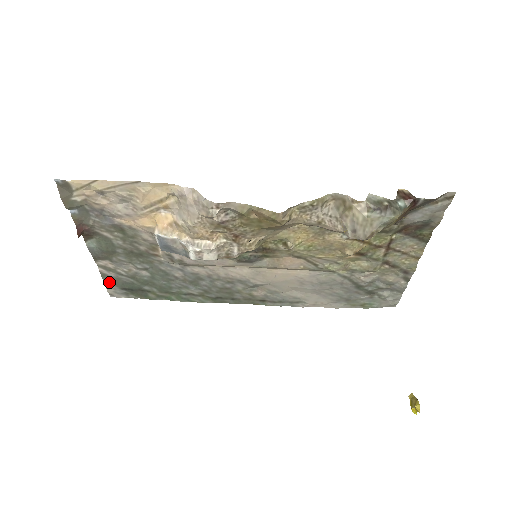
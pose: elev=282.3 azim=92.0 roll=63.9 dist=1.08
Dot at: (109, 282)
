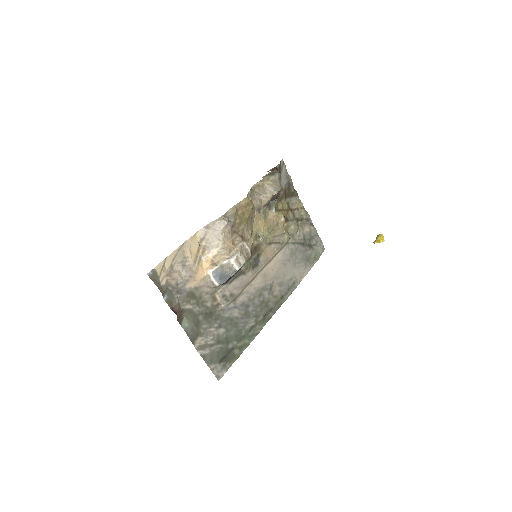
Dot at: (210, 363)
